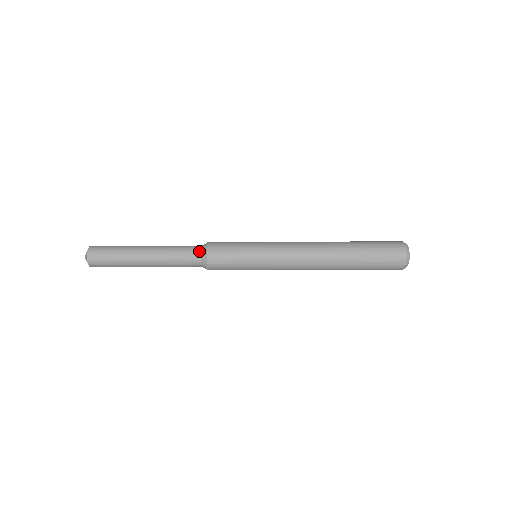
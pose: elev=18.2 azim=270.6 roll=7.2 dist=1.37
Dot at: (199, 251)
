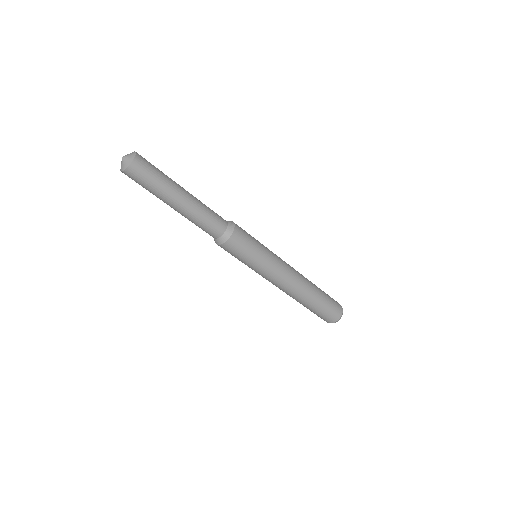
Dot at: (226, 222)
